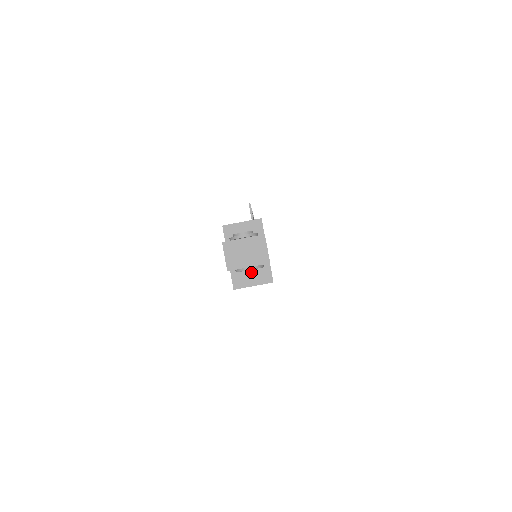
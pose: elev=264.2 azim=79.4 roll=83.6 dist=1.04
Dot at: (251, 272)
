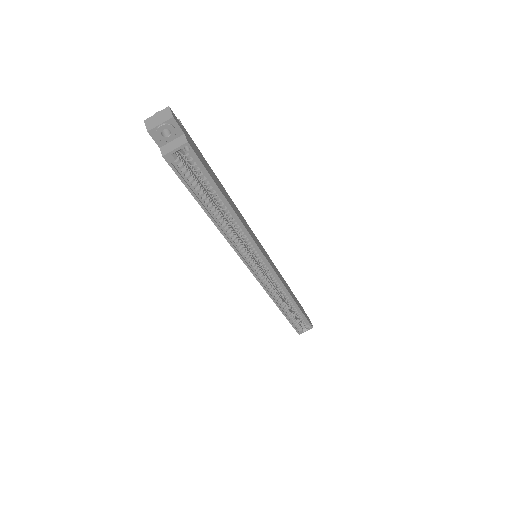
Dot at: (173, 143)
